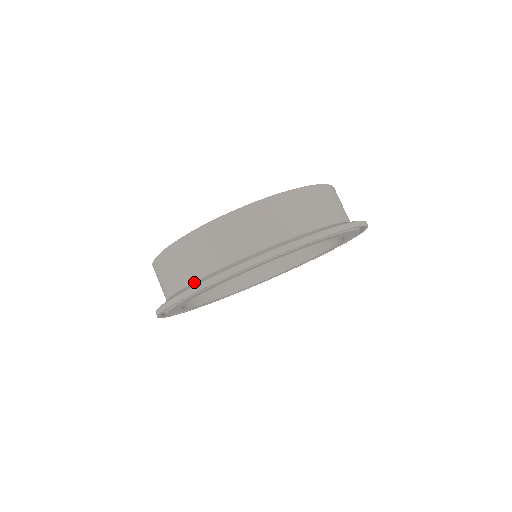
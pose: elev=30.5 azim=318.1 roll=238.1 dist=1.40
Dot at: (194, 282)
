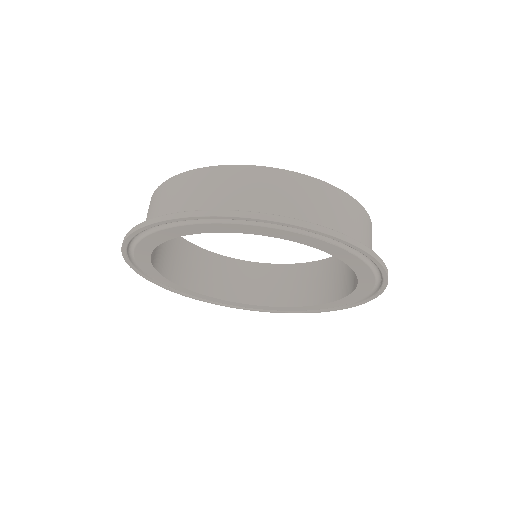
Dot at: occluded
